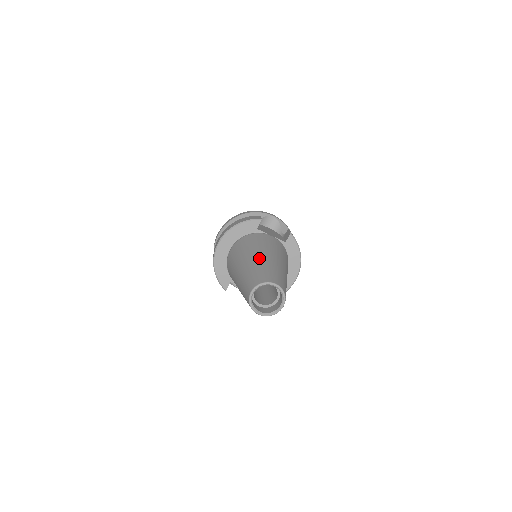
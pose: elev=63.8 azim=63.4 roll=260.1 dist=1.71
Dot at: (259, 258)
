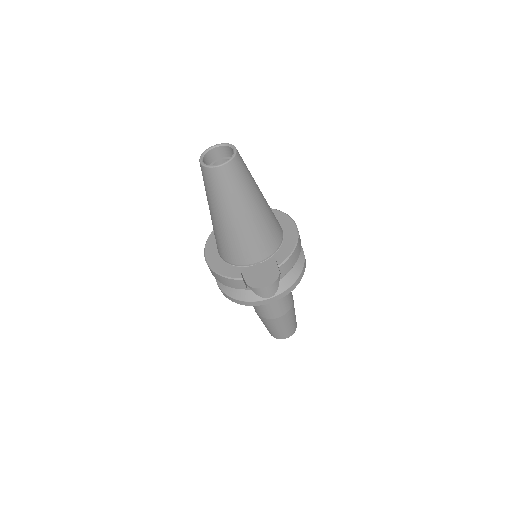
Dot at: occluded
